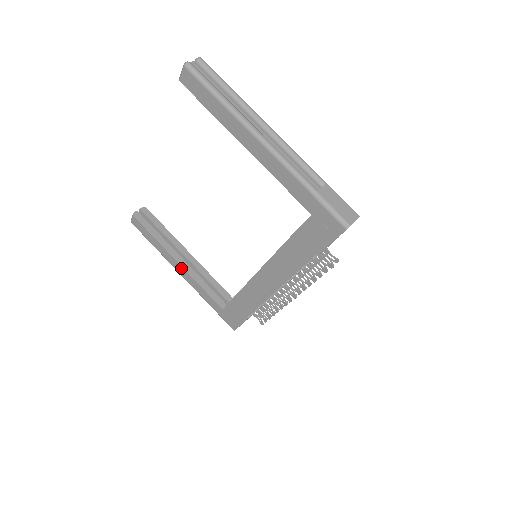
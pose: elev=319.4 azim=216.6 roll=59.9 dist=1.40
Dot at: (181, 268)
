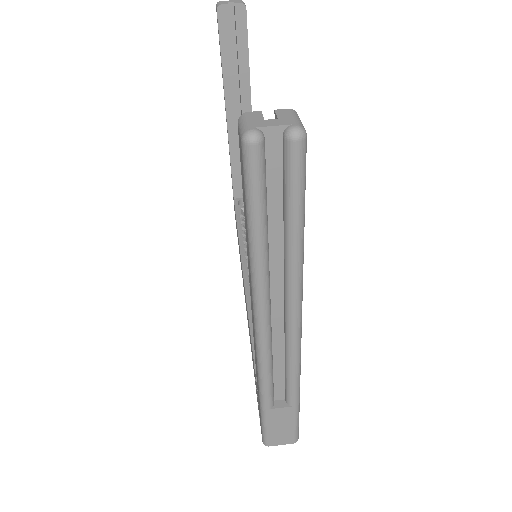
Dot at: (227, 124)
